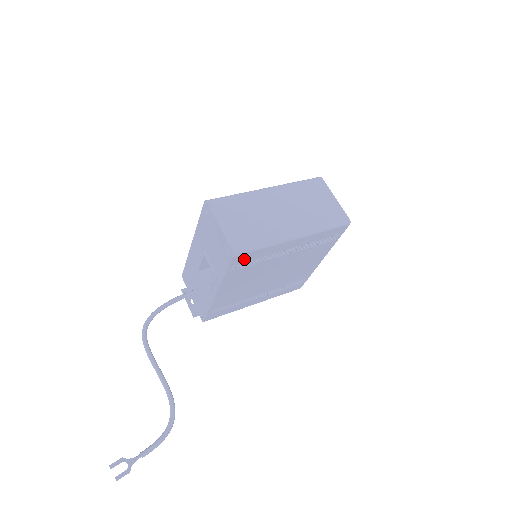
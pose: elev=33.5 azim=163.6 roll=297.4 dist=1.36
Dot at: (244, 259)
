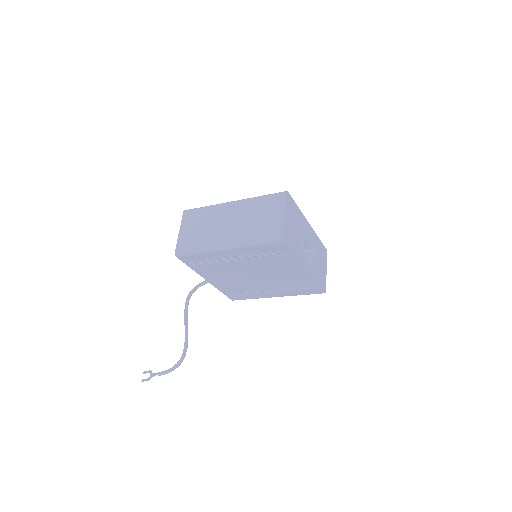
Dot at: (191, 259)
